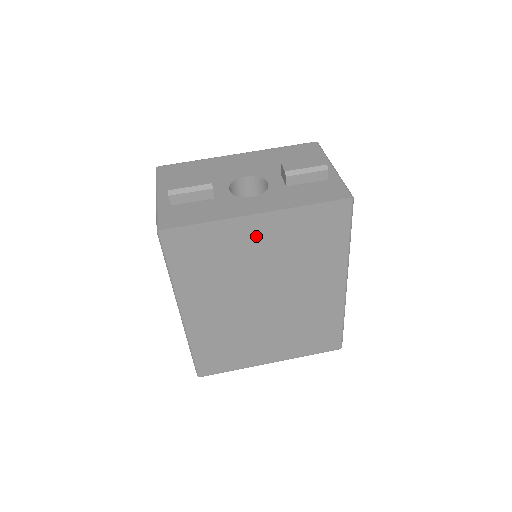
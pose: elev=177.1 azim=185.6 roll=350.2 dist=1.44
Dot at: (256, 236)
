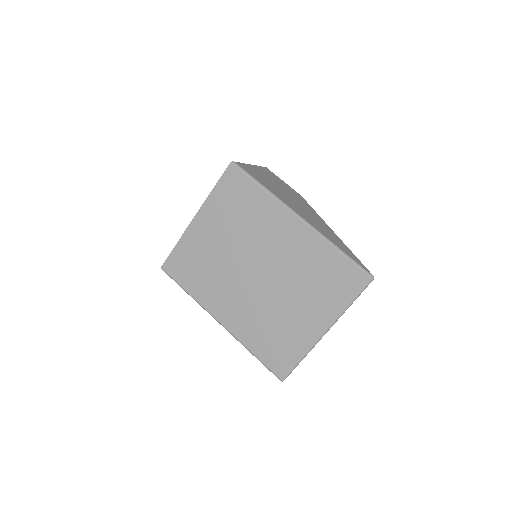
Dot at: (206, 231)
